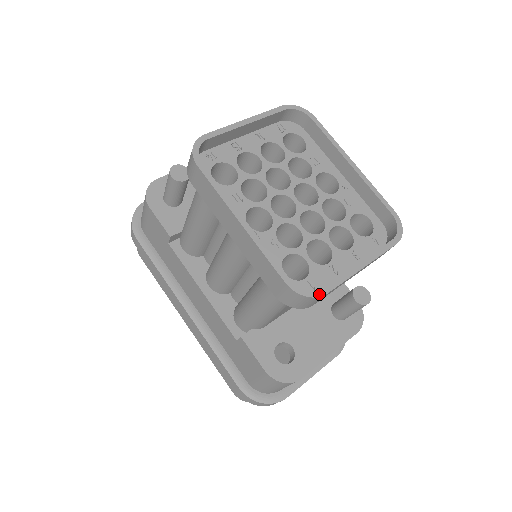
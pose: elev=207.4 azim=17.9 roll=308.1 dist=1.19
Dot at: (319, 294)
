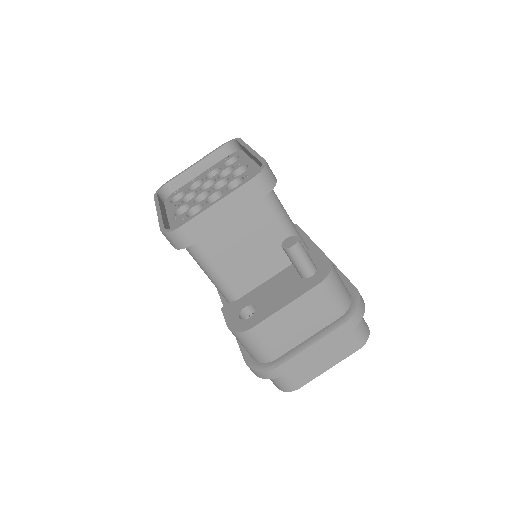
Dot at: (176, 228)
